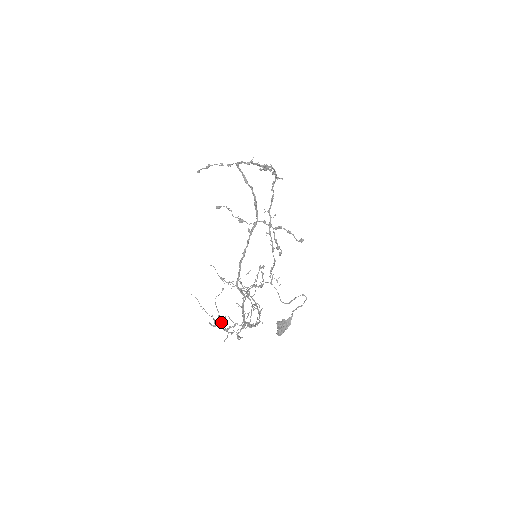
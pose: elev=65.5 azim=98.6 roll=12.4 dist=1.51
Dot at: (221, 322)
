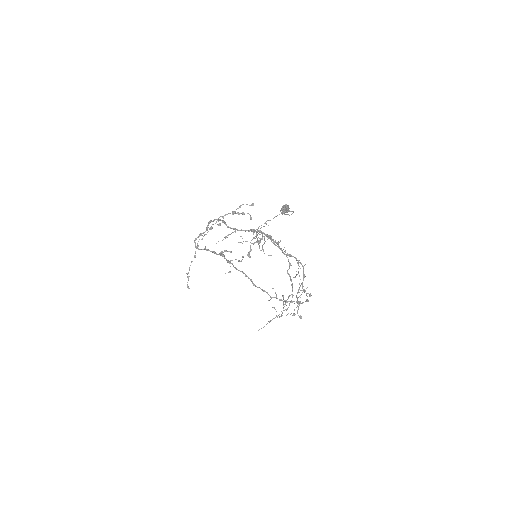
Dot at: (289, 304)
